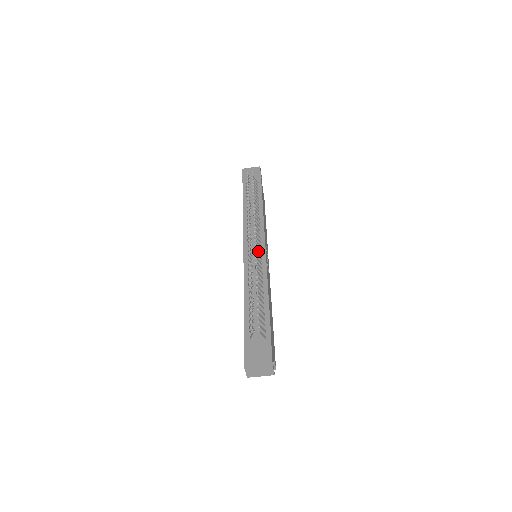
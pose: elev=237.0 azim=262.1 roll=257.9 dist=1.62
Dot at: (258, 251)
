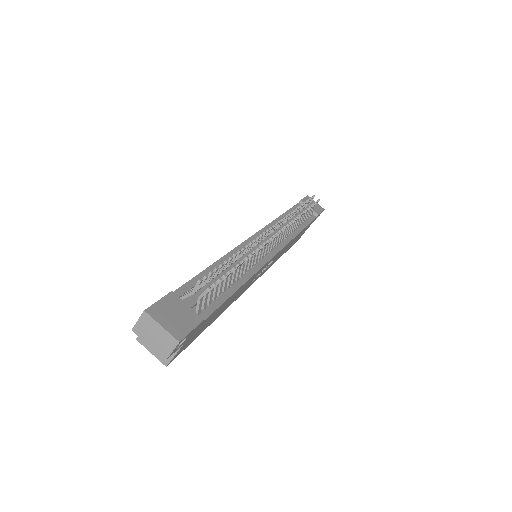
Dot at: (268, 247)
